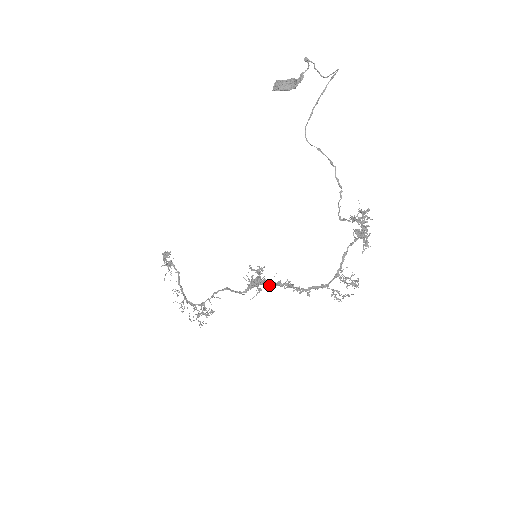
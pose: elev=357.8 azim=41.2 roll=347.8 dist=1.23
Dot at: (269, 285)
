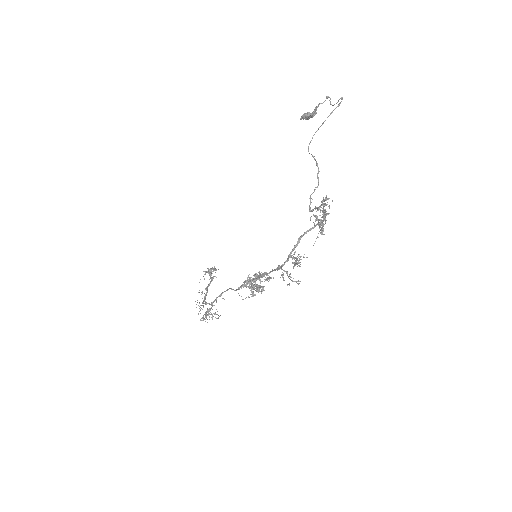
Dot at: (254, 280)
